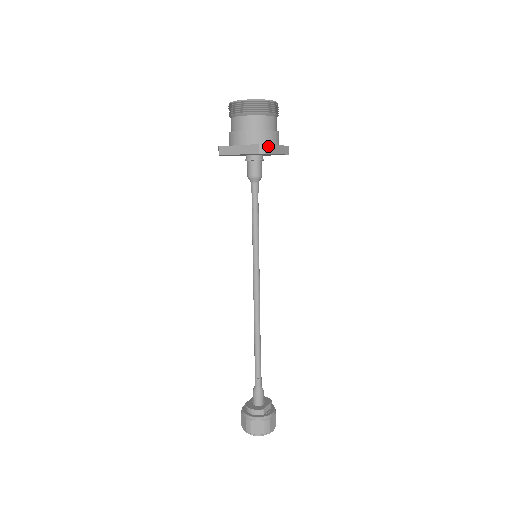
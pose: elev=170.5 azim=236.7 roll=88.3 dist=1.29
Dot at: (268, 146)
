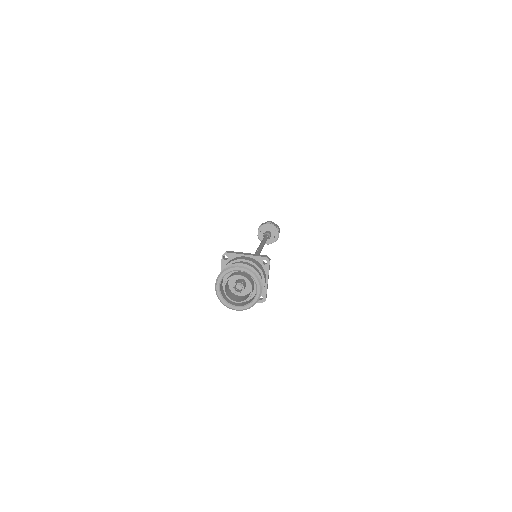
Dot at: (266, 295)
